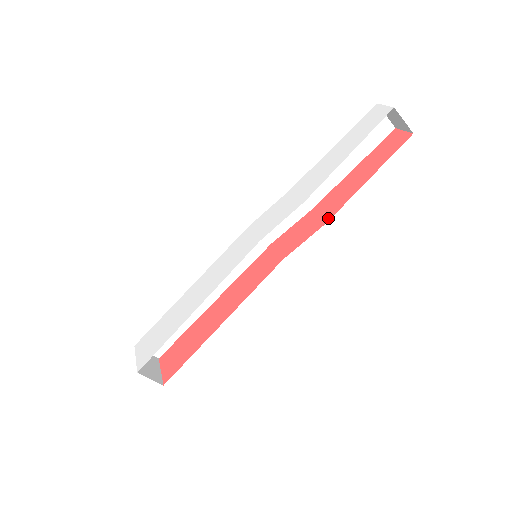
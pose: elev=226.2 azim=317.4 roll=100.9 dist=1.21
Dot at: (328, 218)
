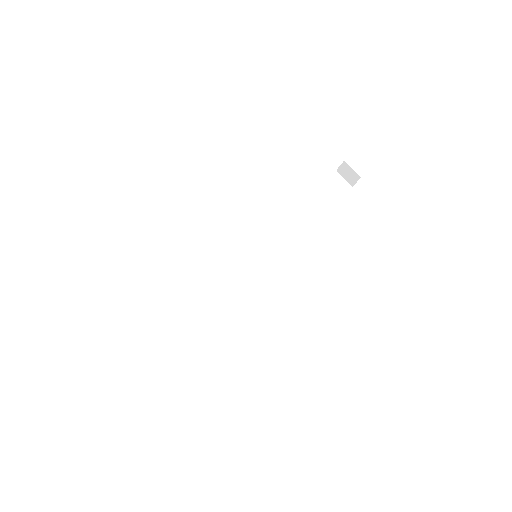
Dot at: occluded
